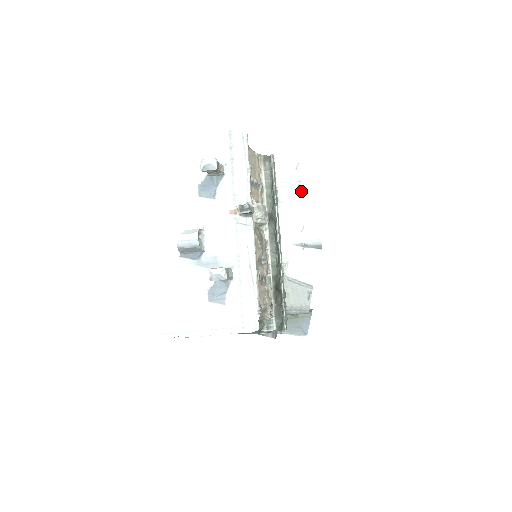
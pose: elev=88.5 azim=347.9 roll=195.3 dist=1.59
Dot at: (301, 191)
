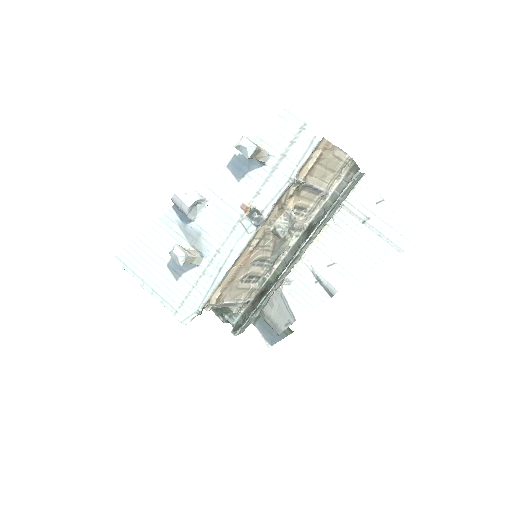
Dot at: (362, 229)
